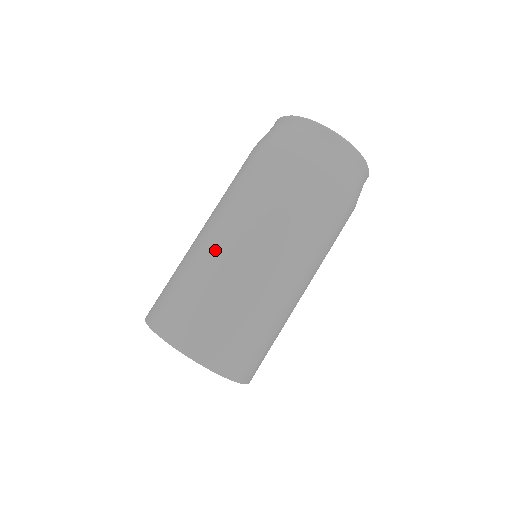
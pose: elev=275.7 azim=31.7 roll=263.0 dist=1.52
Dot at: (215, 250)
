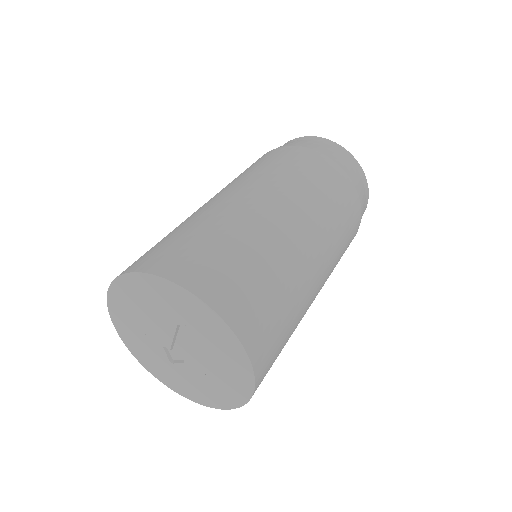
Dot at: (215, 203)
